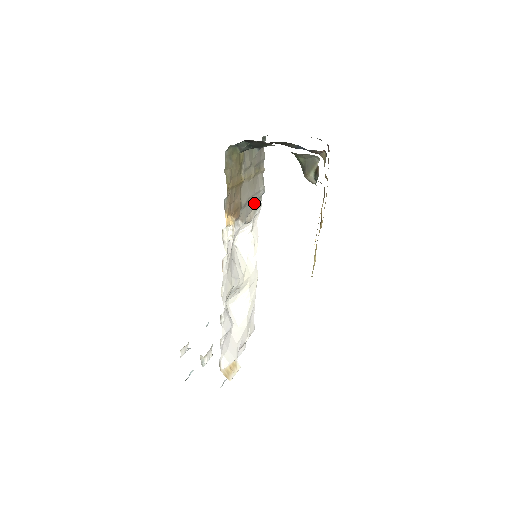
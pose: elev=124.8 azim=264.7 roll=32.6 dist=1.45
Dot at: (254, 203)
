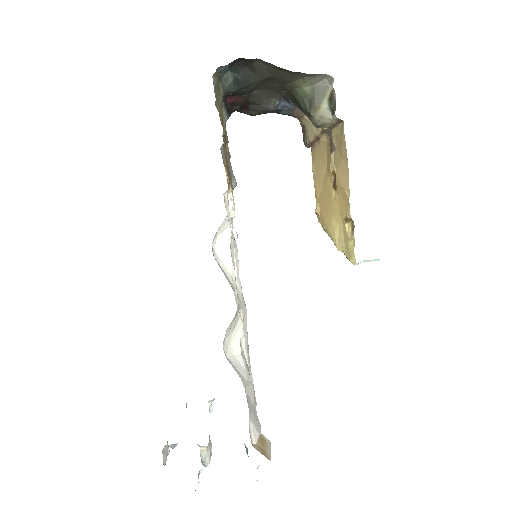
Dot at: occluded
